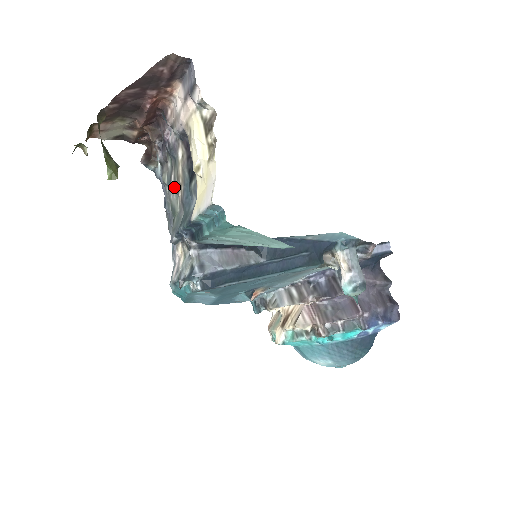
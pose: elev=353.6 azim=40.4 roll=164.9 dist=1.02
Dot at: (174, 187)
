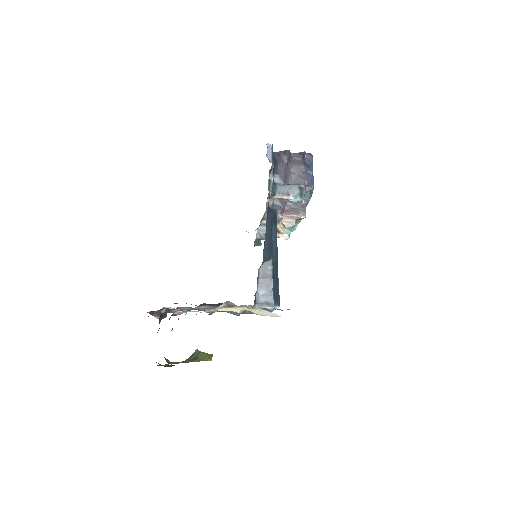
Dot at: (206, 309)
